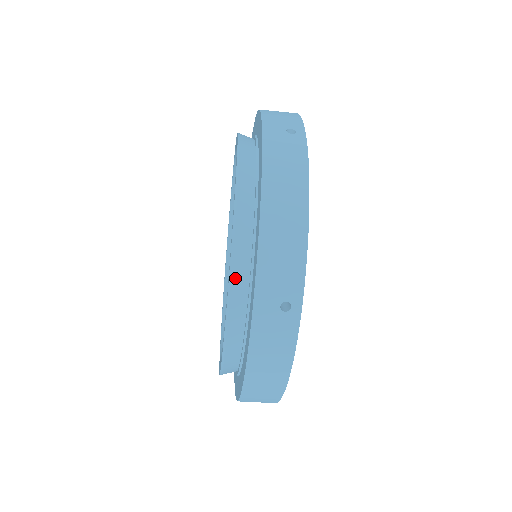
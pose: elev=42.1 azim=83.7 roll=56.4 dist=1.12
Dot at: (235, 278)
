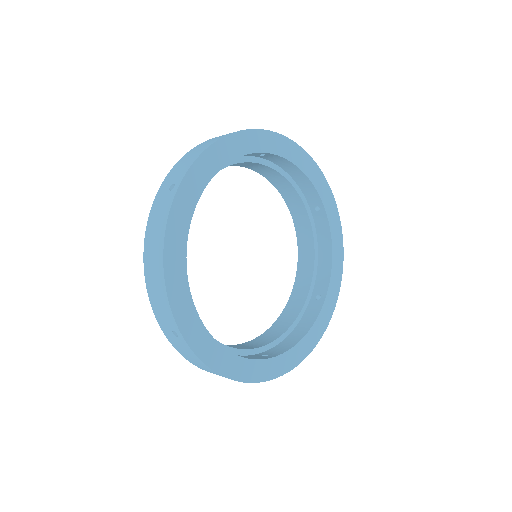
Dot at: occluded
